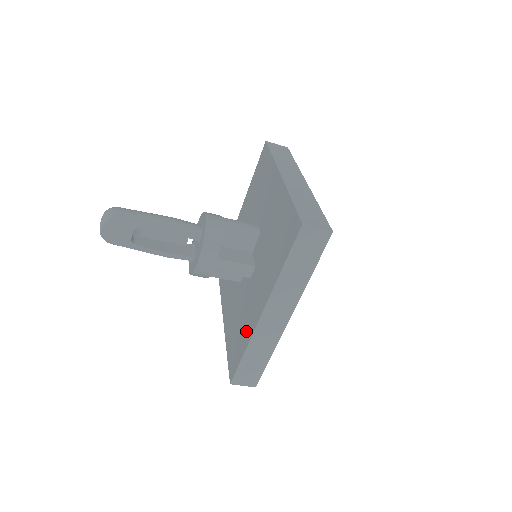
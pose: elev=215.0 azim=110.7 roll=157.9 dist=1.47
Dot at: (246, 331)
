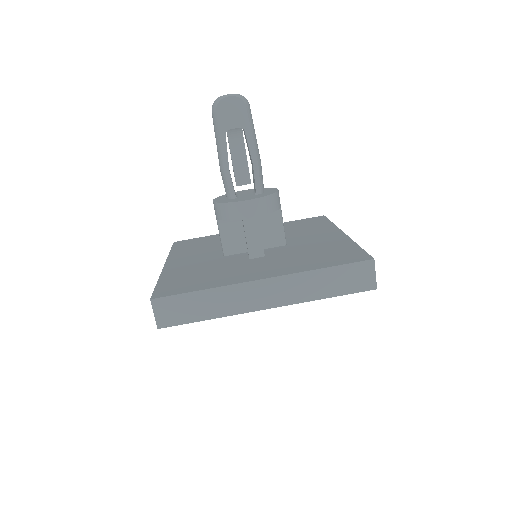
Dot at: (219, 280)
